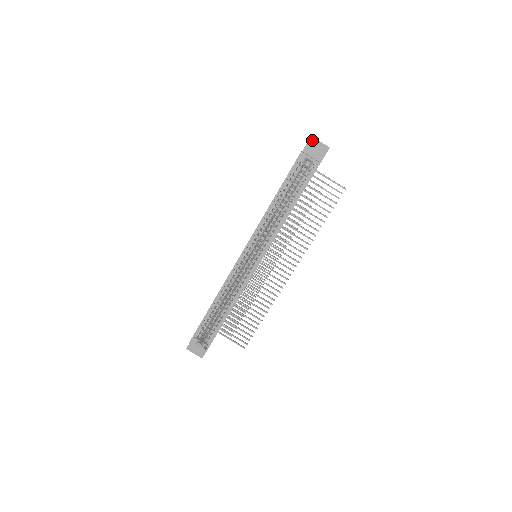
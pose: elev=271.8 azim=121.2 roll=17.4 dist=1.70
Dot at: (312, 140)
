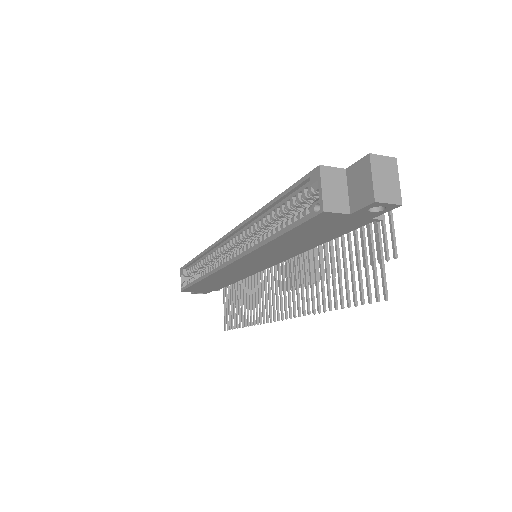
Dot at: (366, 162)
